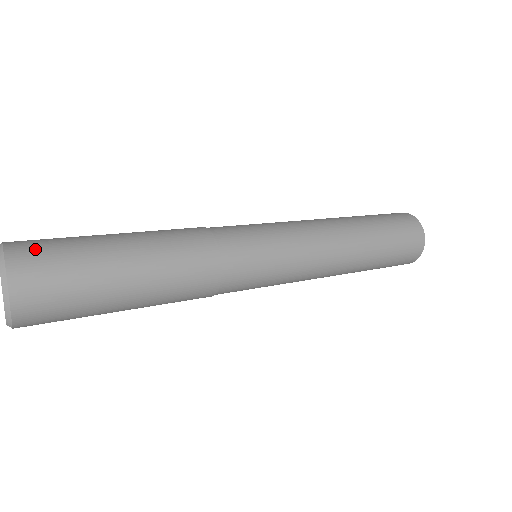
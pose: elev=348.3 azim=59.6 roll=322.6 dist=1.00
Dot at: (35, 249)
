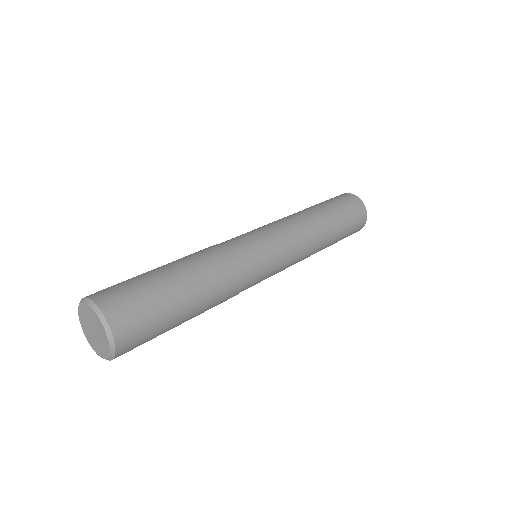
Dot at: (122, 303)
